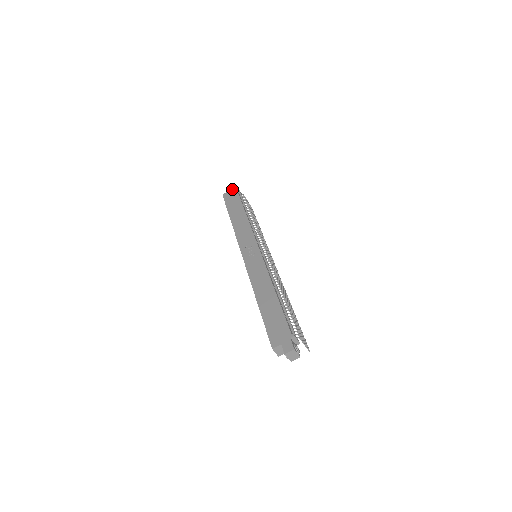
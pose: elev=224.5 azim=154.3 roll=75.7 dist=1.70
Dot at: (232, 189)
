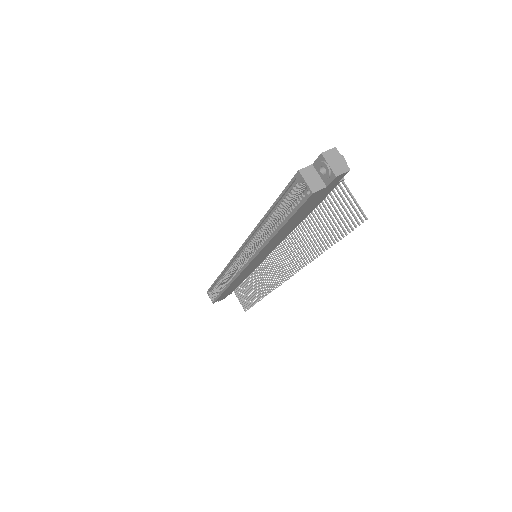
Dot at: occluded
